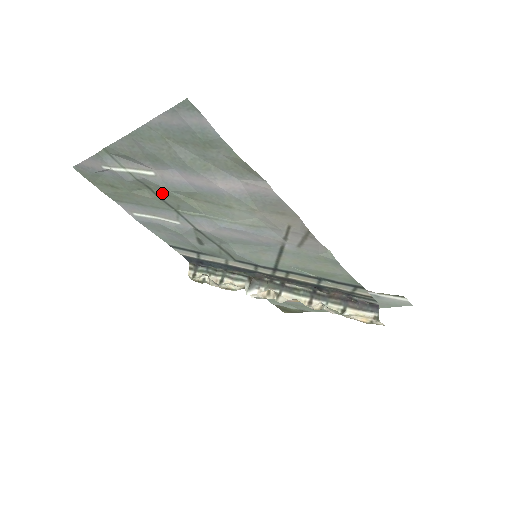
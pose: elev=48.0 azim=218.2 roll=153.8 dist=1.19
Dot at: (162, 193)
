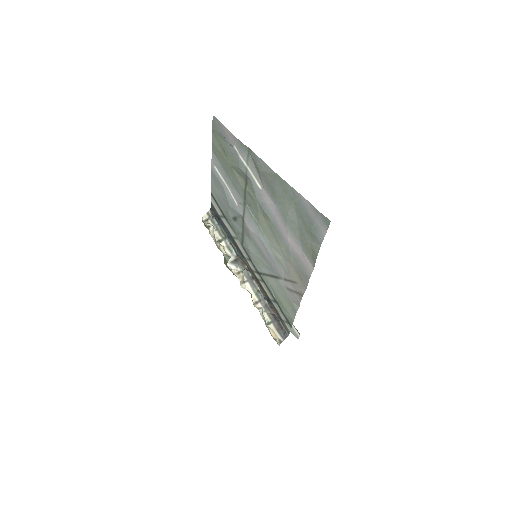
Dot at: (251, 194)
